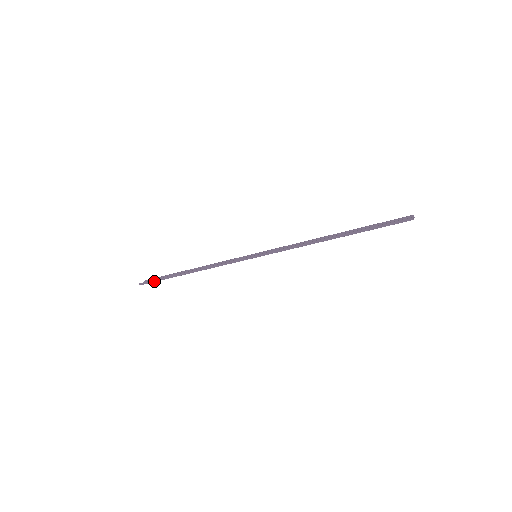
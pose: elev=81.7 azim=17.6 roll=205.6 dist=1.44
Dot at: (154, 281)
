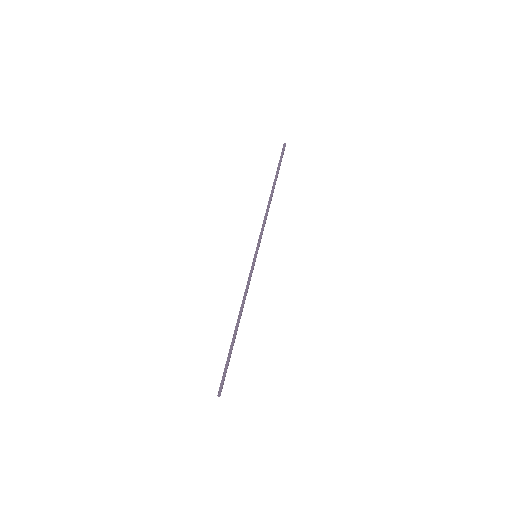
Dot at: (225, 373)
